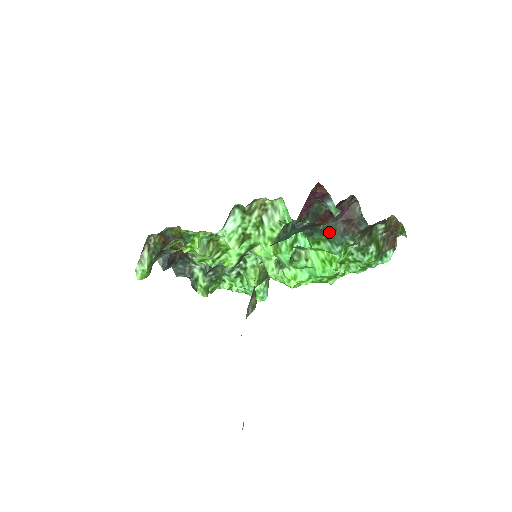
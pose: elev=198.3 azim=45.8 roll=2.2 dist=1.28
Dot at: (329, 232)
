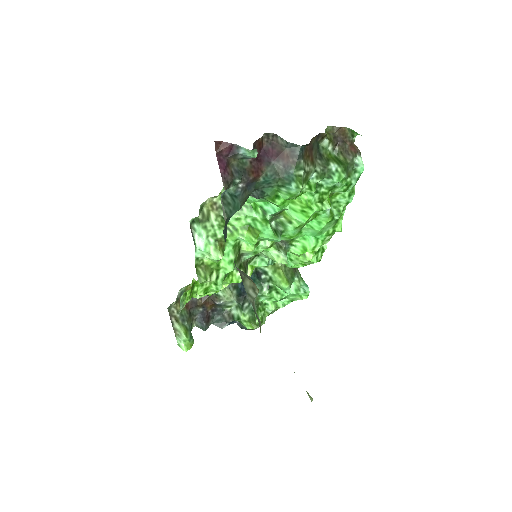
Dot at: (273, 179)
